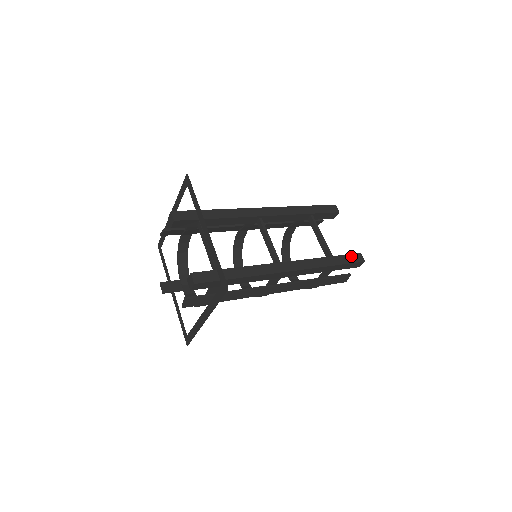
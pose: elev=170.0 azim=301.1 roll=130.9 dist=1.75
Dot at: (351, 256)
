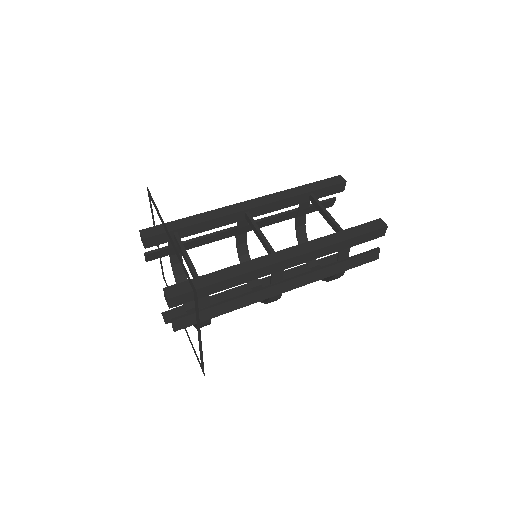
Dot at: (367, 225)
